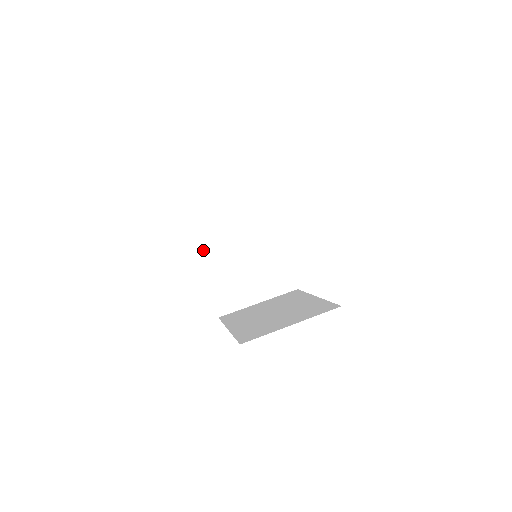
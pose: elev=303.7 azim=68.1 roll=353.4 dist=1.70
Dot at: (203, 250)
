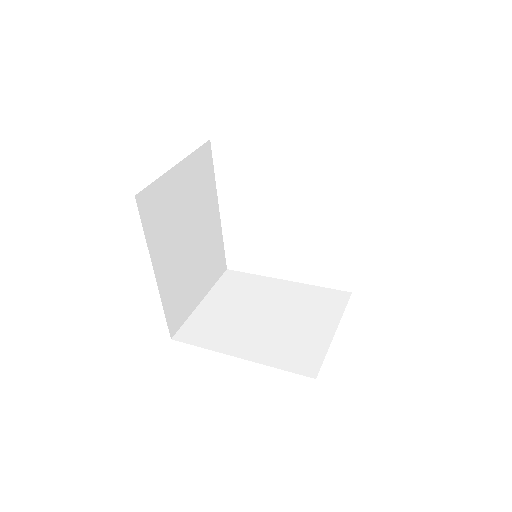
Dot at: (156, 257)
